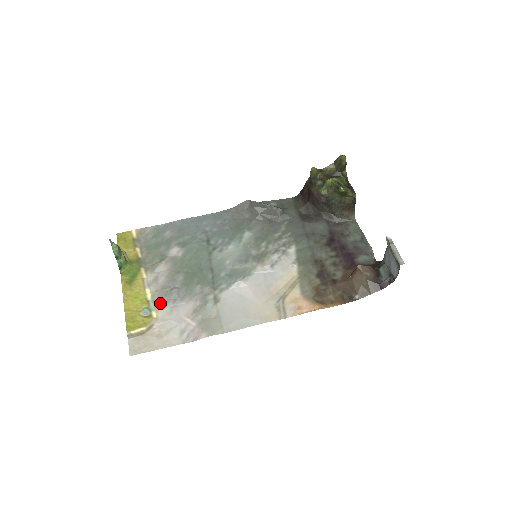
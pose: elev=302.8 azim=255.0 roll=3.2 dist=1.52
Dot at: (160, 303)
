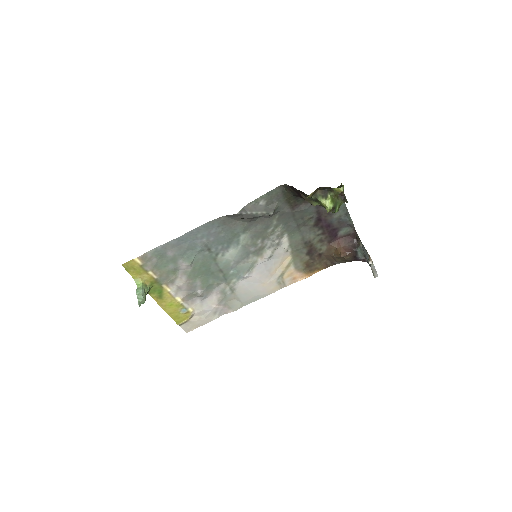
Dot at: (190, 301)
